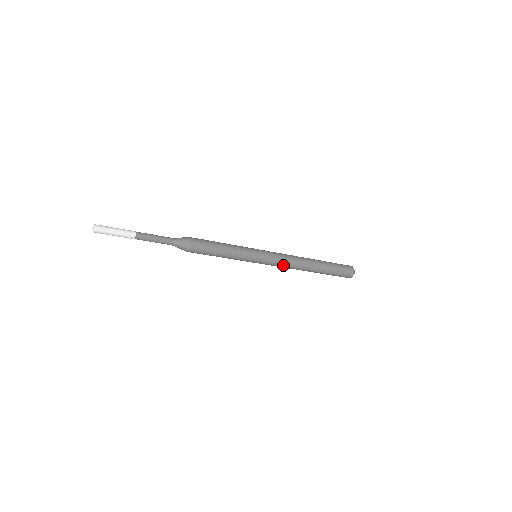
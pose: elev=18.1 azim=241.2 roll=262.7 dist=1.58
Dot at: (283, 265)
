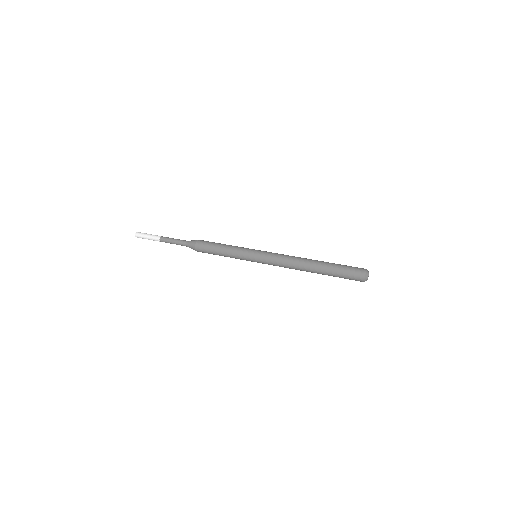
Dot at: (280, 266)
